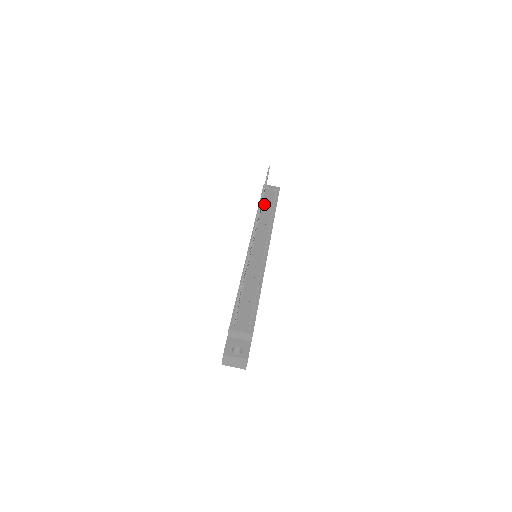
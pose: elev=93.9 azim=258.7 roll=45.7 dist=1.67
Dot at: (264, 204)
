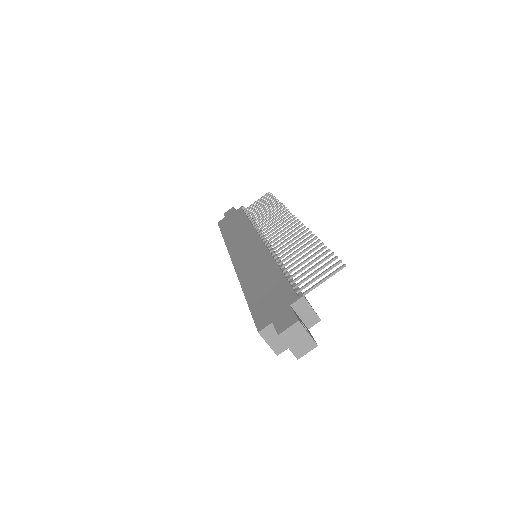
Dot at: occluded
